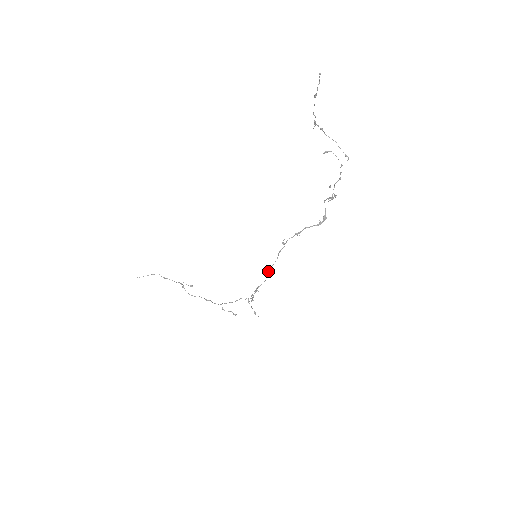
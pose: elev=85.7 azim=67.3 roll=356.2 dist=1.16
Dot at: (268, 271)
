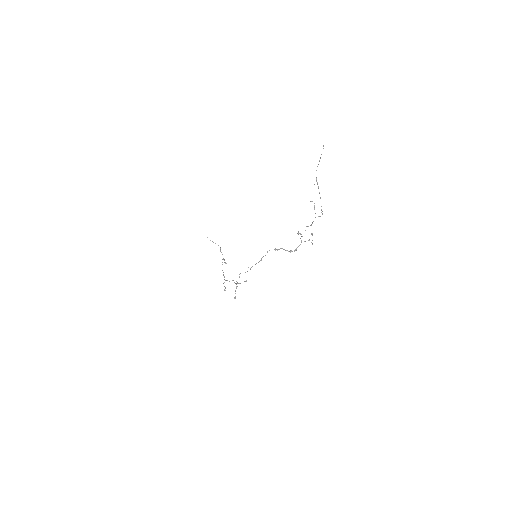
Dot at: (252, 266)
